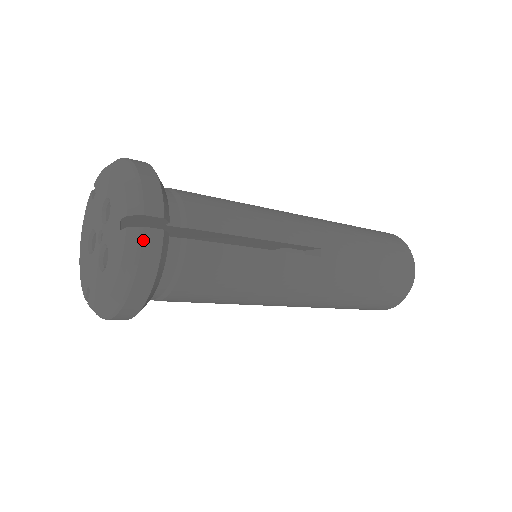
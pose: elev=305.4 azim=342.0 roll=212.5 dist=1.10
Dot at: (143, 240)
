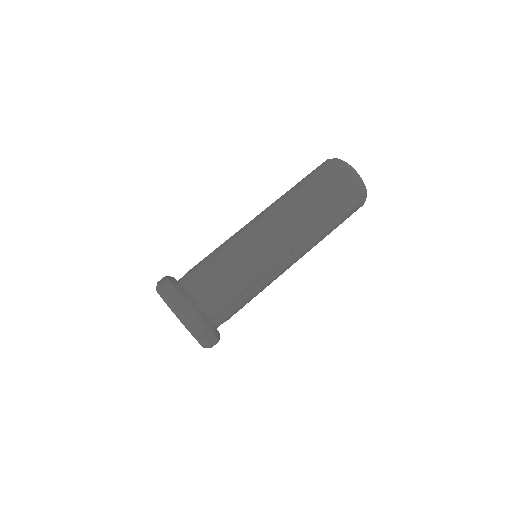
Dot at: (206, 342)
